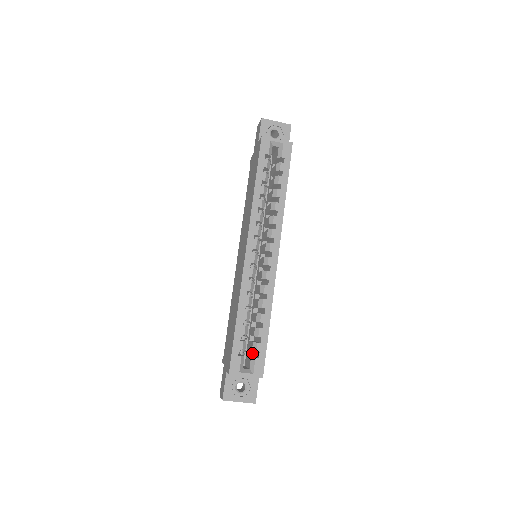
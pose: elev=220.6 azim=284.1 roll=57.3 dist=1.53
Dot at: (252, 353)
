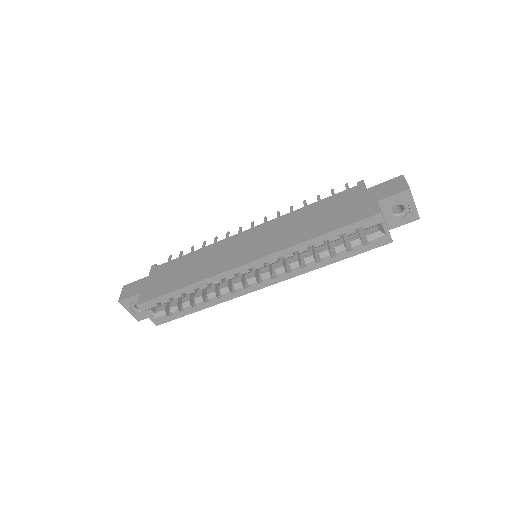
Dot at: occluded
